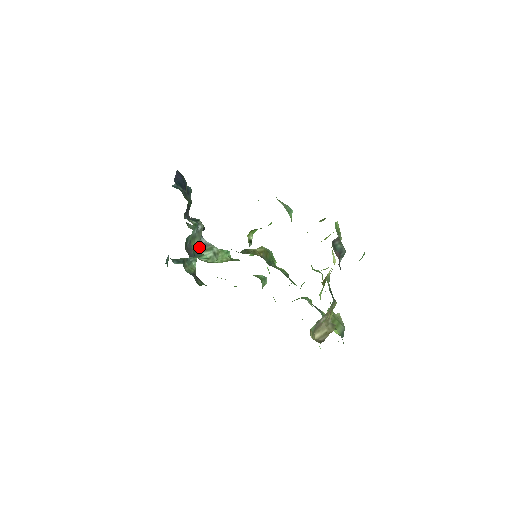
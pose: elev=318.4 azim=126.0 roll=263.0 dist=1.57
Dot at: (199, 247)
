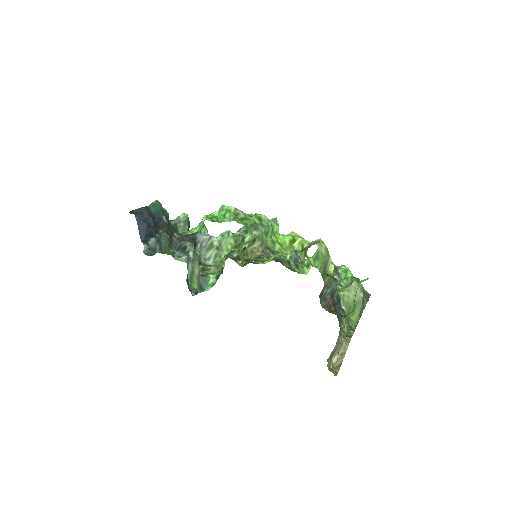
Dot at: (200, 248)
